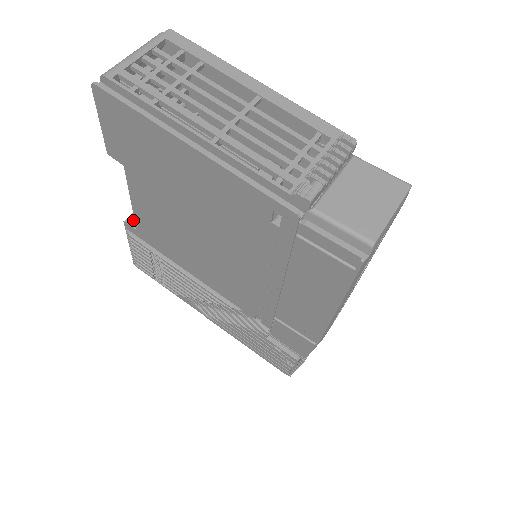
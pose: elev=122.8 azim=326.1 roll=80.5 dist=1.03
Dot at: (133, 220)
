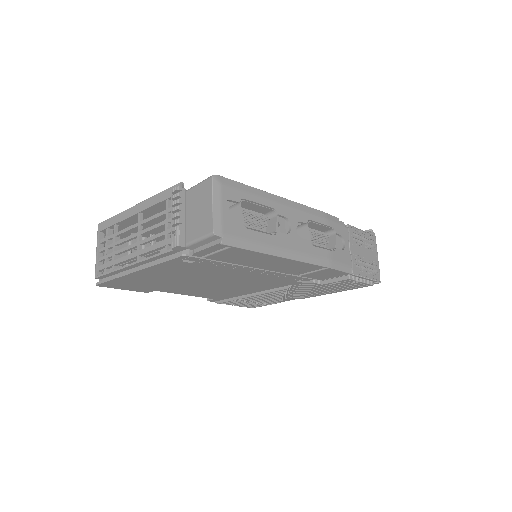
Dot at: occluded
